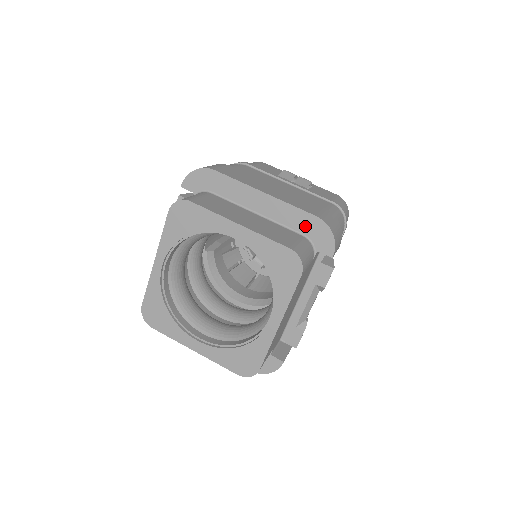
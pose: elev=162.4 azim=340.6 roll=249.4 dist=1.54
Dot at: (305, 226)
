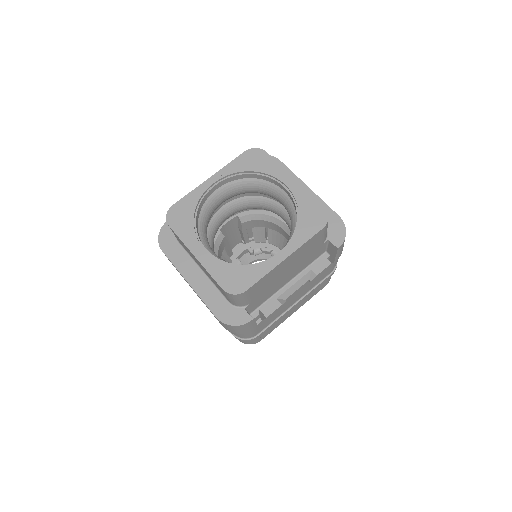
Dot at: (328, 219)
